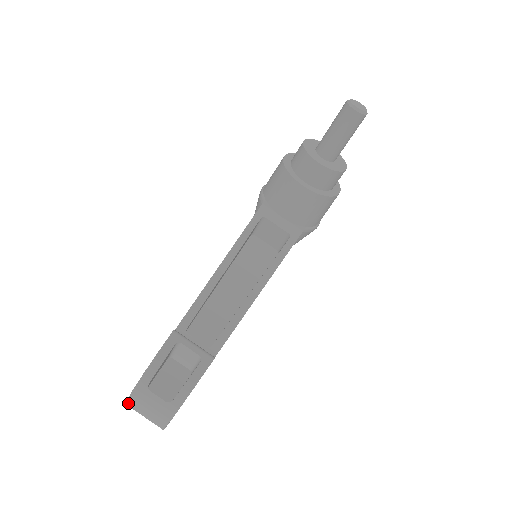
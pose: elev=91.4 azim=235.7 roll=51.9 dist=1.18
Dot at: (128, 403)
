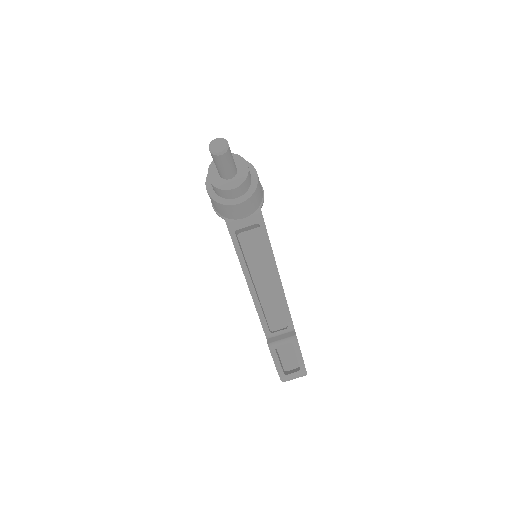
Dot at: occluded
